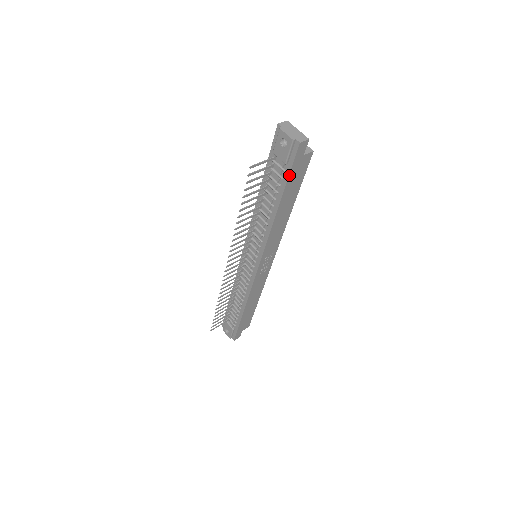
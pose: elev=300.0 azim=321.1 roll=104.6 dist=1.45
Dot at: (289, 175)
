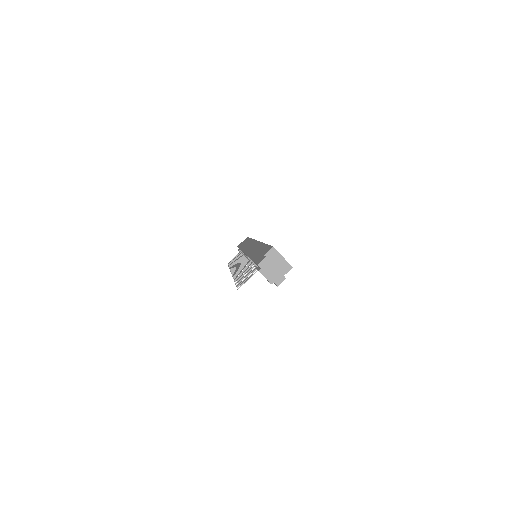
Dot at: occluded
